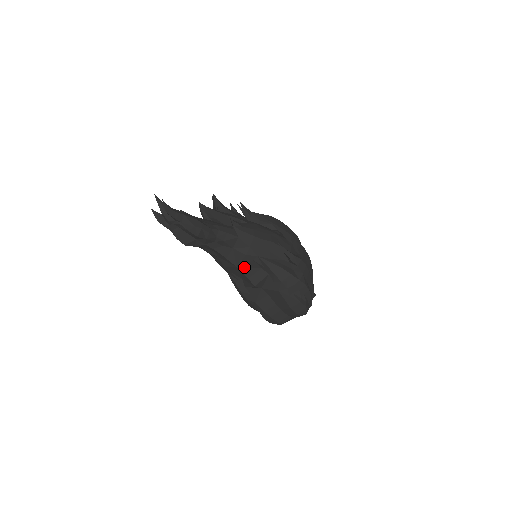
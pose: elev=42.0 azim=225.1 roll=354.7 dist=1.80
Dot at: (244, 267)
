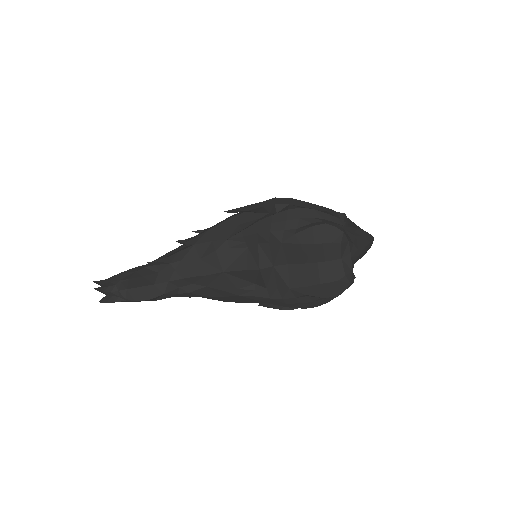
Dot at: (230, 265)
